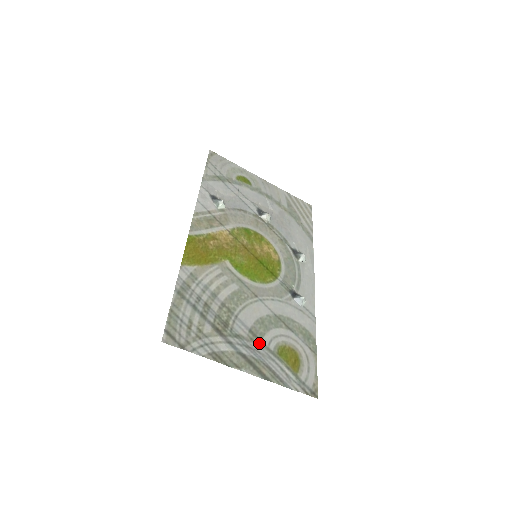
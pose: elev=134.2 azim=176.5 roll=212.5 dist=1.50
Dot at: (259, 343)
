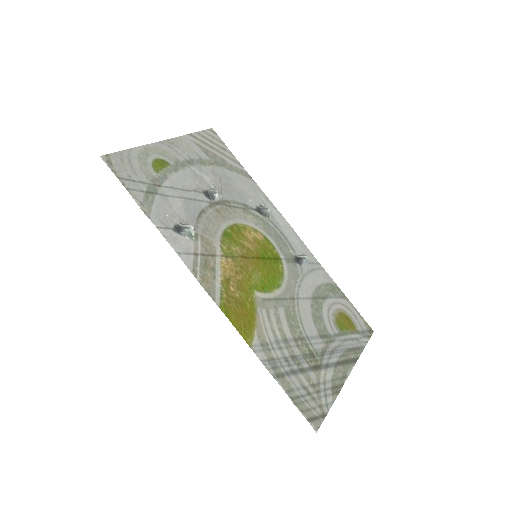
Dot at: (331, 339)
